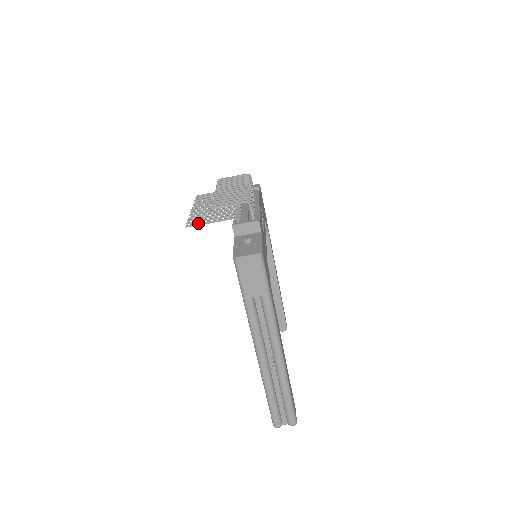
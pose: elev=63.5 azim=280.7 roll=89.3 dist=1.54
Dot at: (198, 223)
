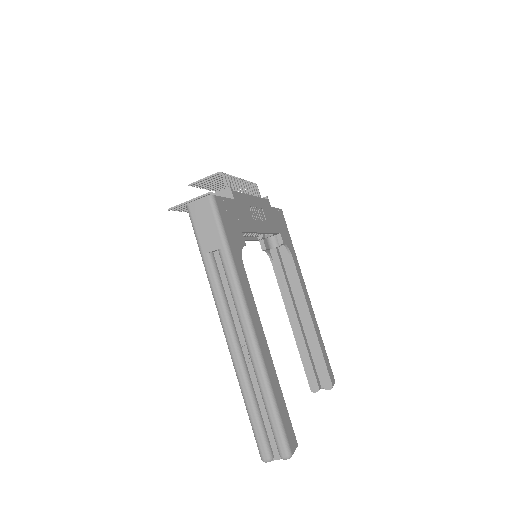
Dot at: (179, 204)
